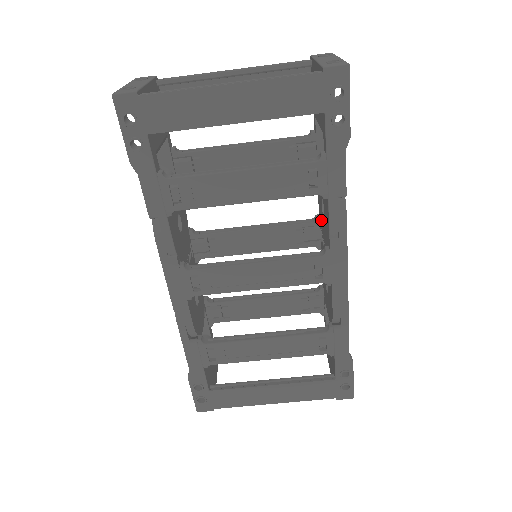
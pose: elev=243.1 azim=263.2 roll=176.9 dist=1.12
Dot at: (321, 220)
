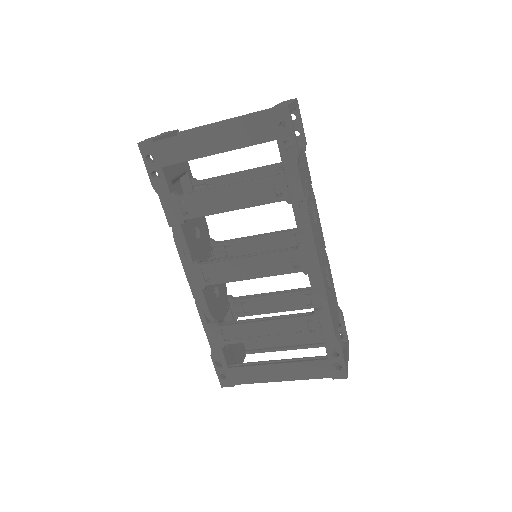
Dot at: occluded
